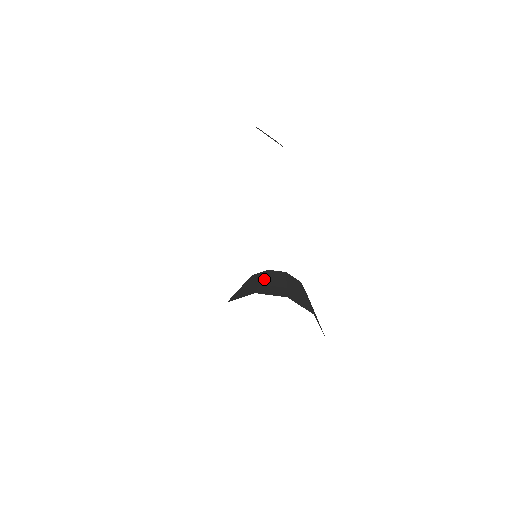
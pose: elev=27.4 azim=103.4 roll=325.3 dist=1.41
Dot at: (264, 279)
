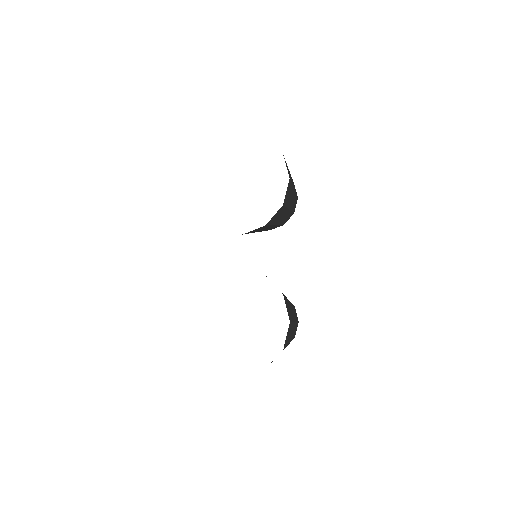
Dot at: occluded
